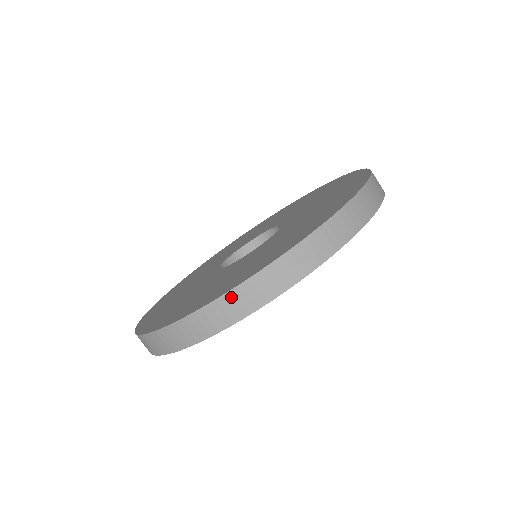
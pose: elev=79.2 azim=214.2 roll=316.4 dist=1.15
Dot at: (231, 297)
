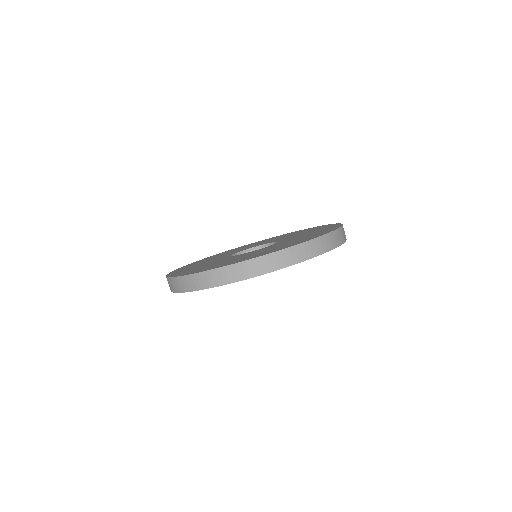
Dot at: (260, 260)
